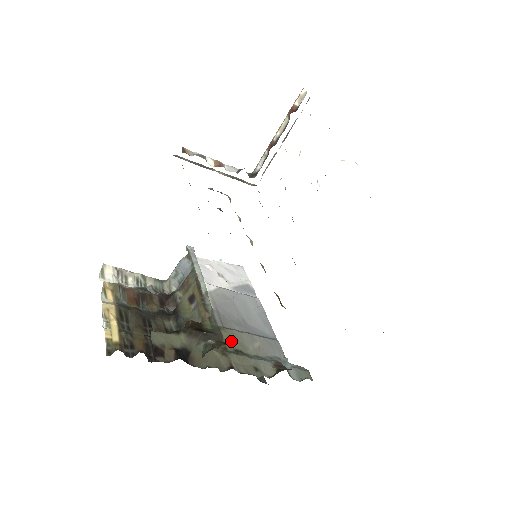
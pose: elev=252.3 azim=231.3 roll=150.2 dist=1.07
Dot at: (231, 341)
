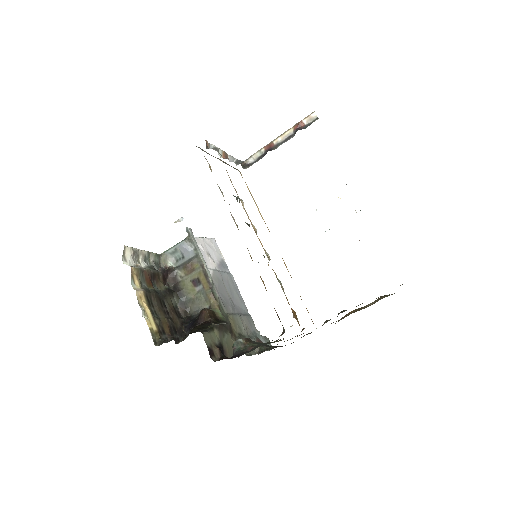
Dot at: (235, 326)
